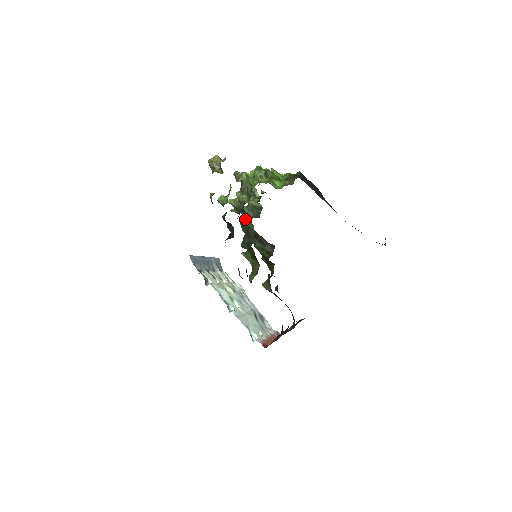
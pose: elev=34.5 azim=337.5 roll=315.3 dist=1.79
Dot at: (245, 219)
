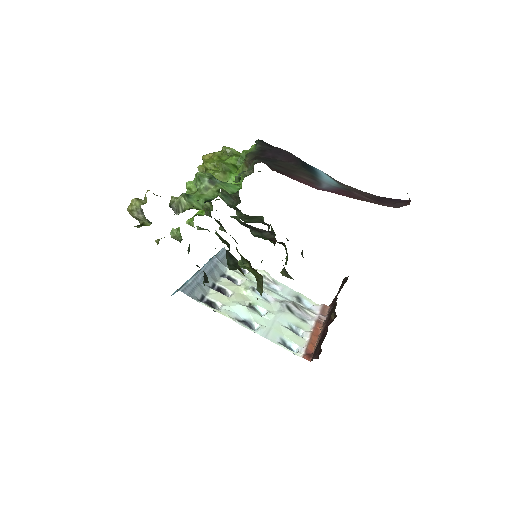
Dot at: (221, 226)
